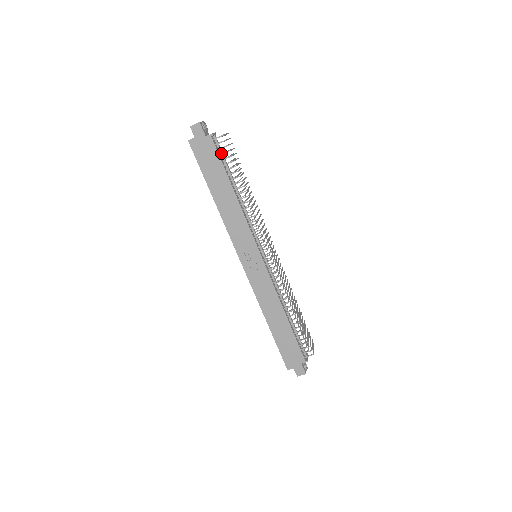
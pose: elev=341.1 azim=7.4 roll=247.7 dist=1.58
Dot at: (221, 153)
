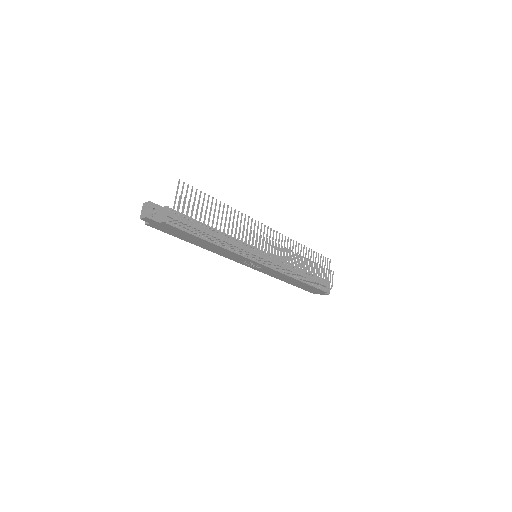
Dot at: (182, 223)
